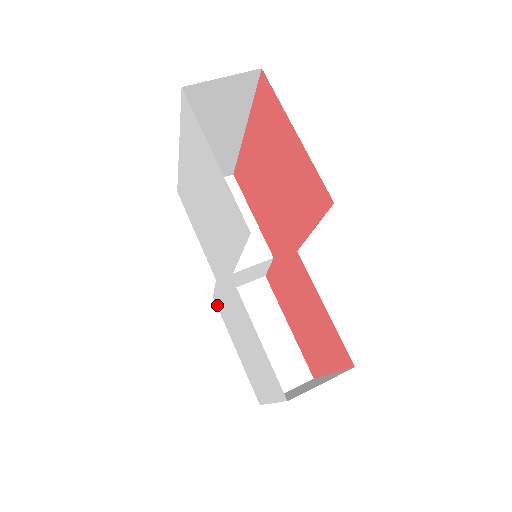
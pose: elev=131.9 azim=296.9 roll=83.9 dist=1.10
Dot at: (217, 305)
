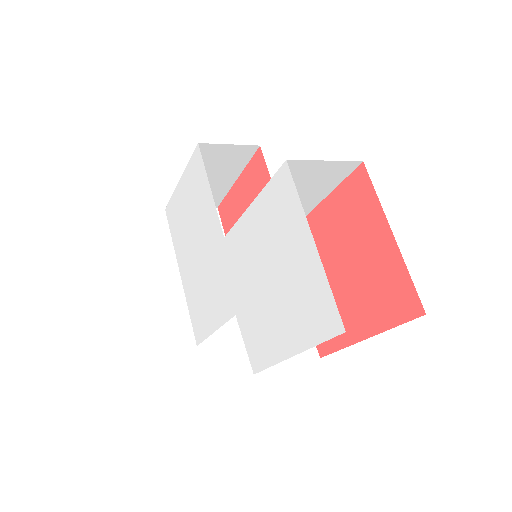
Dot at: (258, 367)
